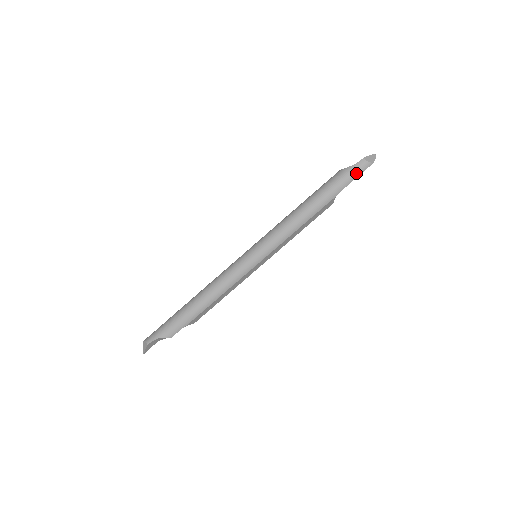
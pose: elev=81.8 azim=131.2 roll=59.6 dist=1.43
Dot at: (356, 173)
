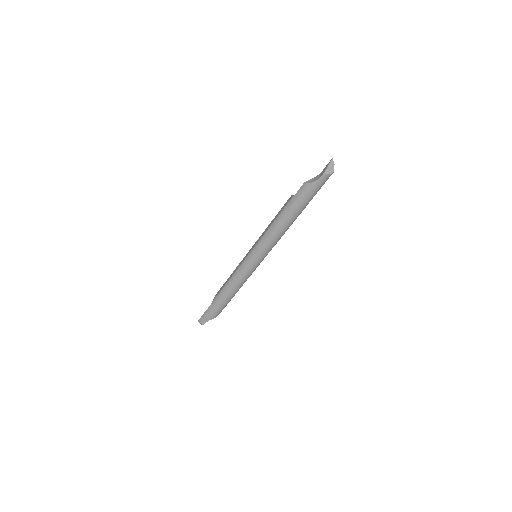
Dot at: (321, 185)
